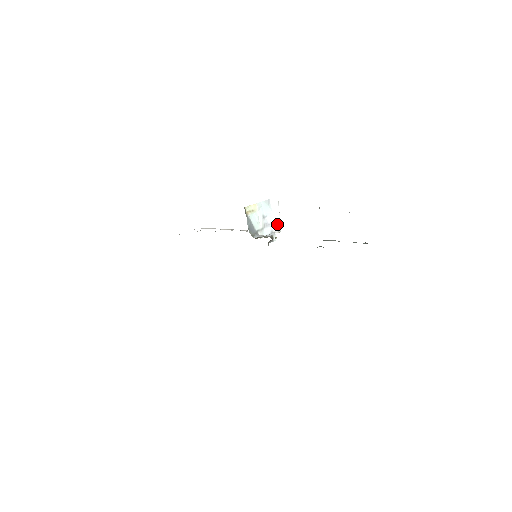
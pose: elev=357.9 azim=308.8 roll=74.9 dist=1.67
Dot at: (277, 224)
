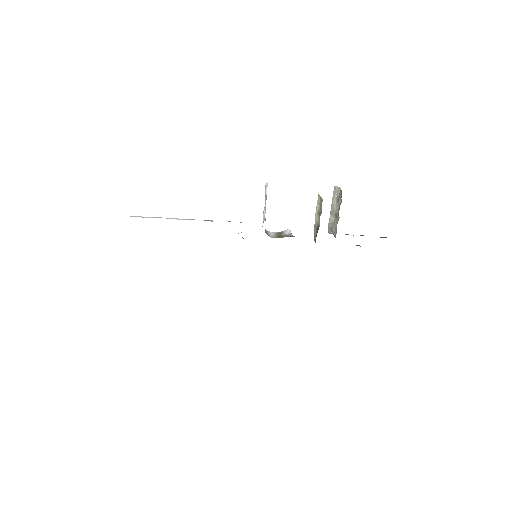
Dot at: (264, 214)
